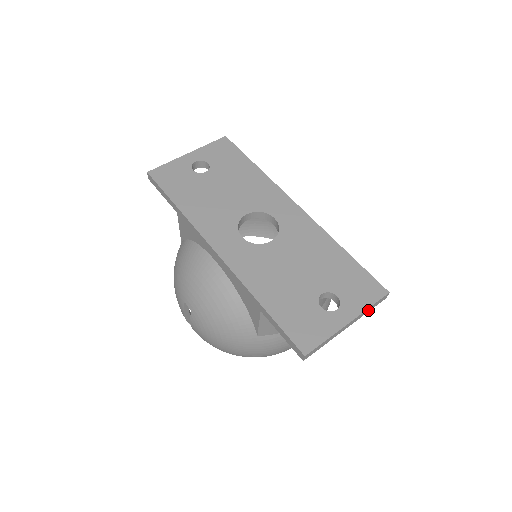
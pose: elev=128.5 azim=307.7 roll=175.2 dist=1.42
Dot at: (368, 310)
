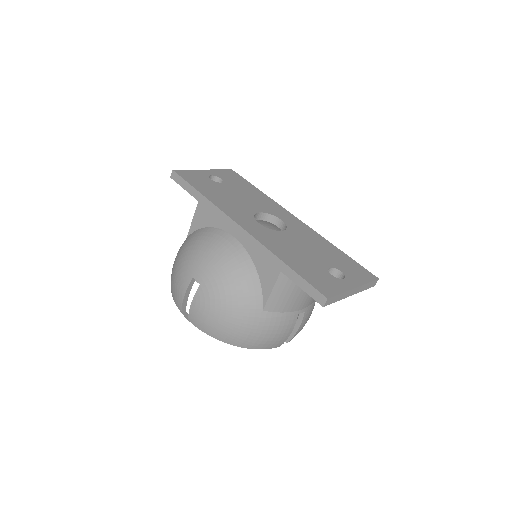
Dot at: (365, 287)
